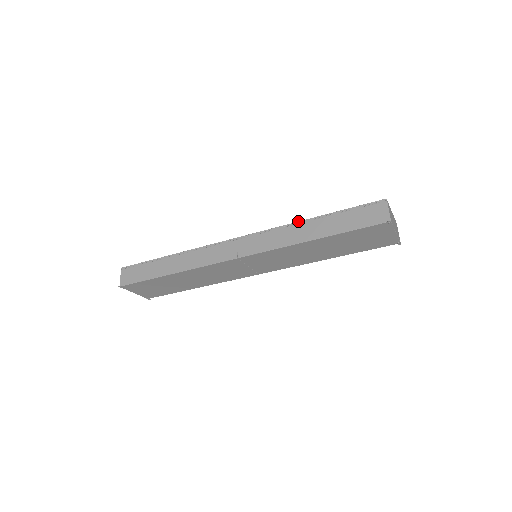
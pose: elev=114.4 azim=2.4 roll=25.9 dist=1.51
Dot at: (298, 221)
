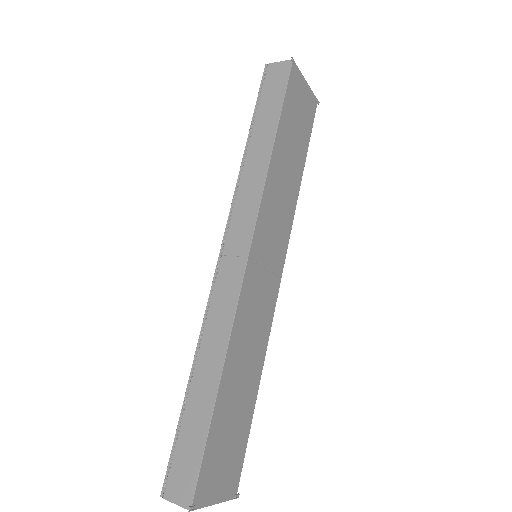
Dot at: occluded
